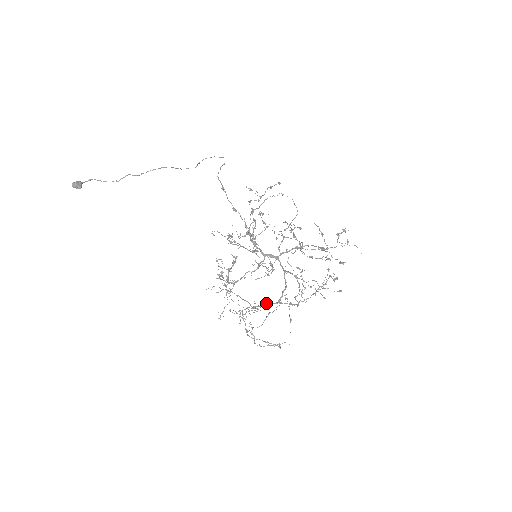
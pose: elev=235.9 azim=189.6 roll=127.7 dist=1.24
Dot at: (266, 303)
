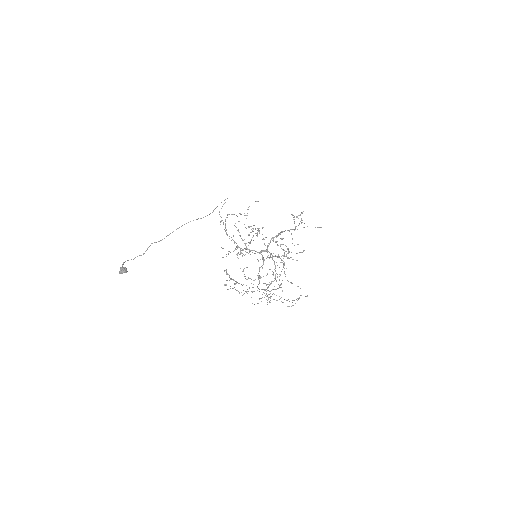
Dot at: (266, 285)
